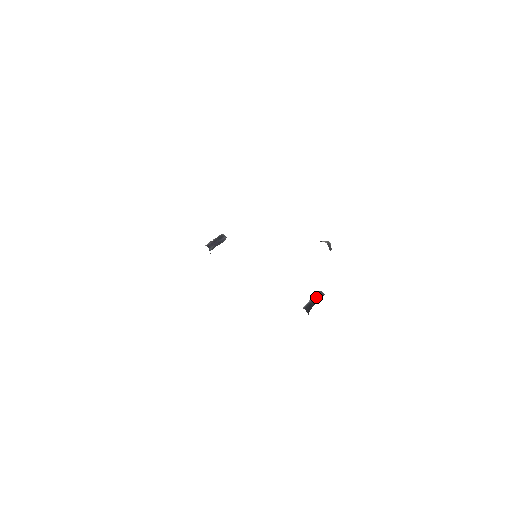
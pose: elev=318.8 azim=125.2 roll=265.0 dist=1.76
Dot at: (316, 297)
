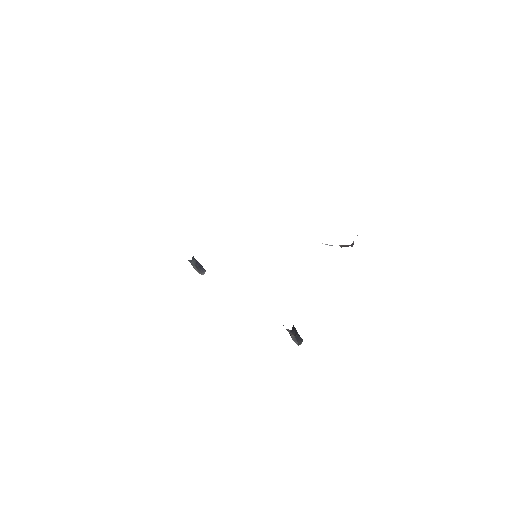
Dot at: (297, 332)
